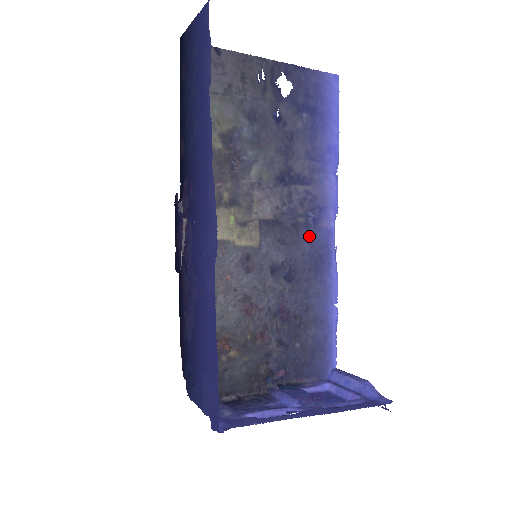
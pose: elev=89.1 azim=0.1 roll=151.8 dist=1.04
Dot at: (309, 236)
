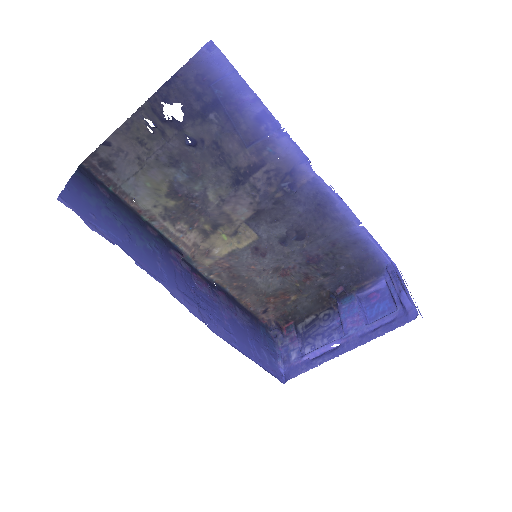
Dot at: (295, 200)
